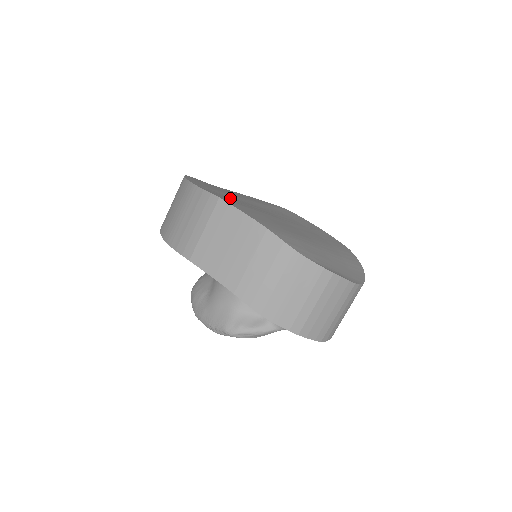
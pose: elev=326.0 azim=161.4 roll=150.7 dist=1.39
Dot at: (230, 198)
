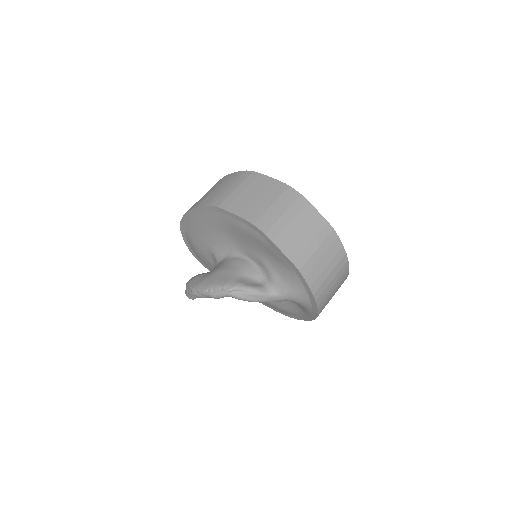
Dot at: occluded
